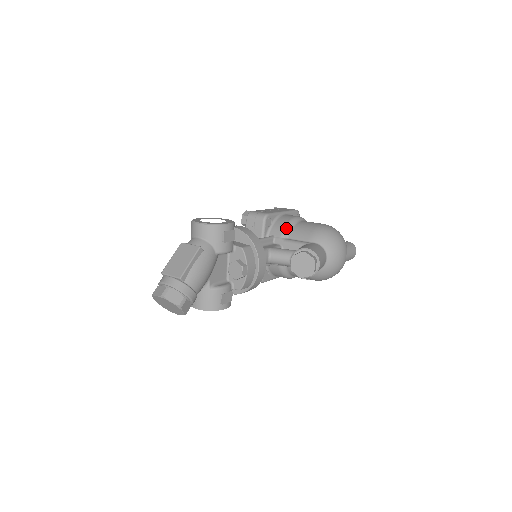
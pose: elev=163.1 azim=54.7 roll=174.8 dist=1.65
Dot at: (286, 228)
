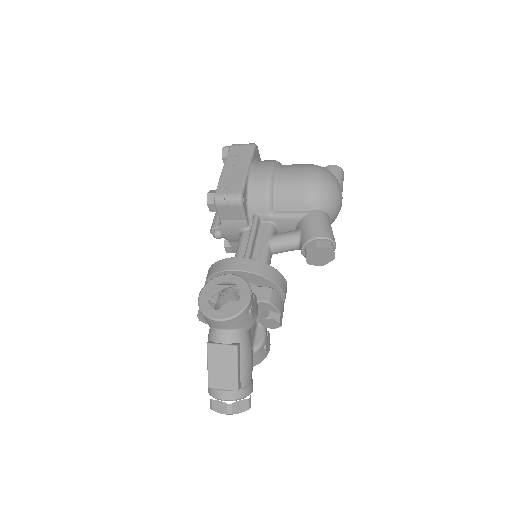
Dot at: (268, 199)
